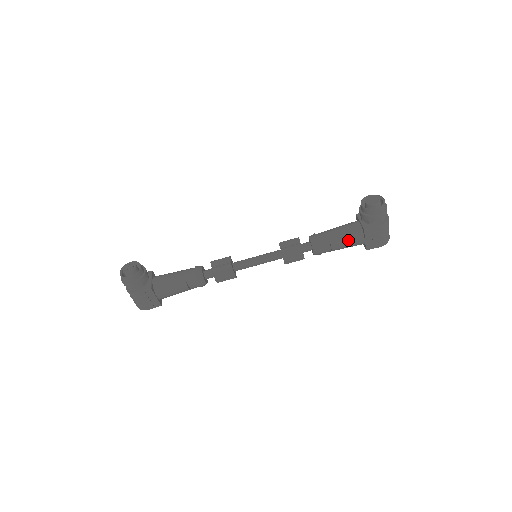
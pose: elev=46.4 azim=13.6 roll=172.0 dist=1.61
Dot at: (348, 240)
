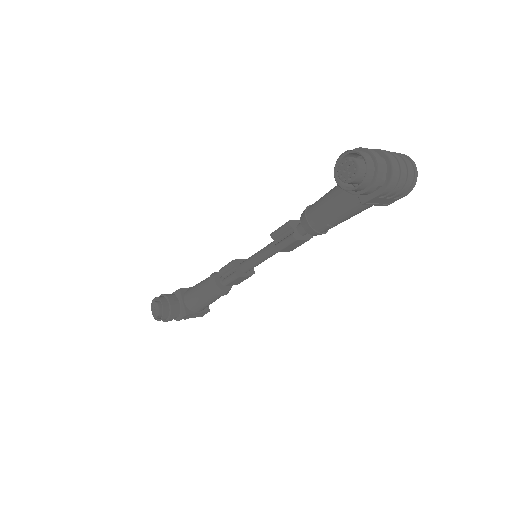
Dot at: (349, 214)
